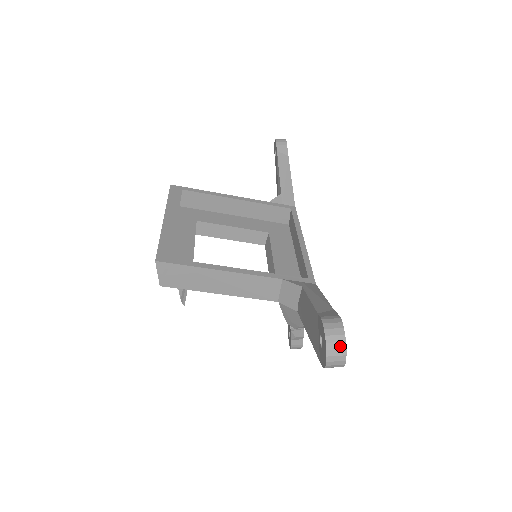
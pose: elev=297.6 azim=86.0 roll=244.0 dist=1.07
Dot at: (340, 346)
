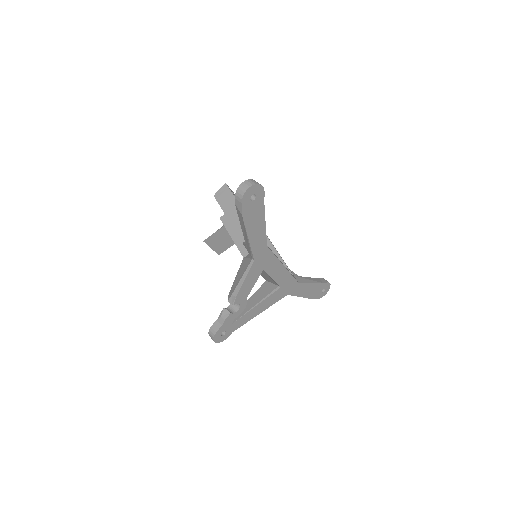
Dot at: (252, 183)
